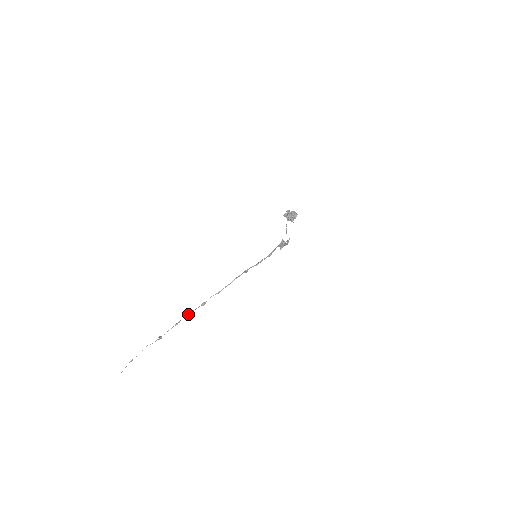
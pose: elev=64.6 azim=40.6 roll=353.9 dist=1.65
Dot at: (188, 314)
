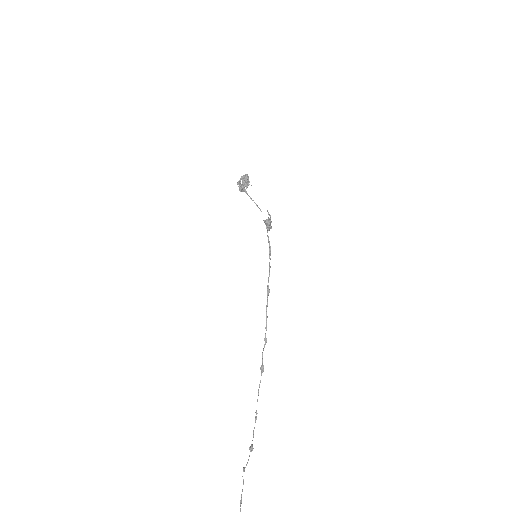
Dot at: occluded
